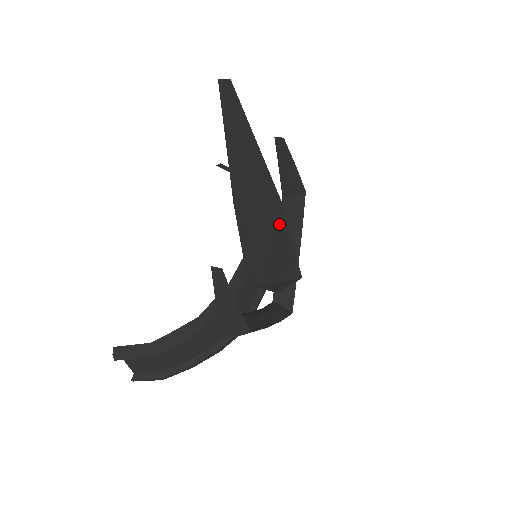
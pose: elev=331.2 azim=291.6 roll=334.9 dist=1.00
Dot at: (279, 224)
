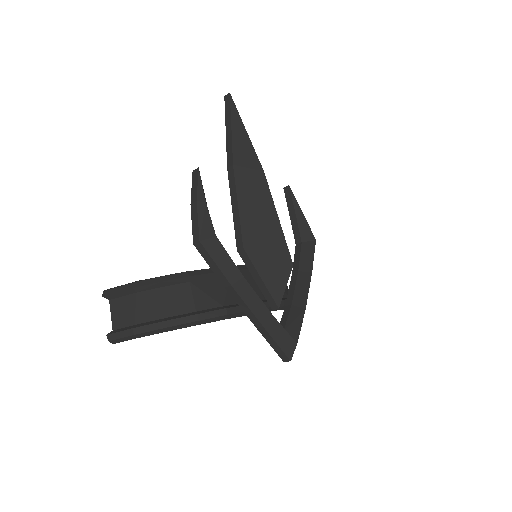
Dot at: (263, 192)
